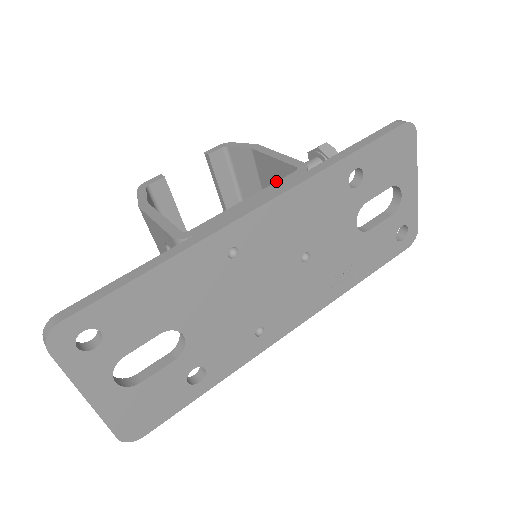
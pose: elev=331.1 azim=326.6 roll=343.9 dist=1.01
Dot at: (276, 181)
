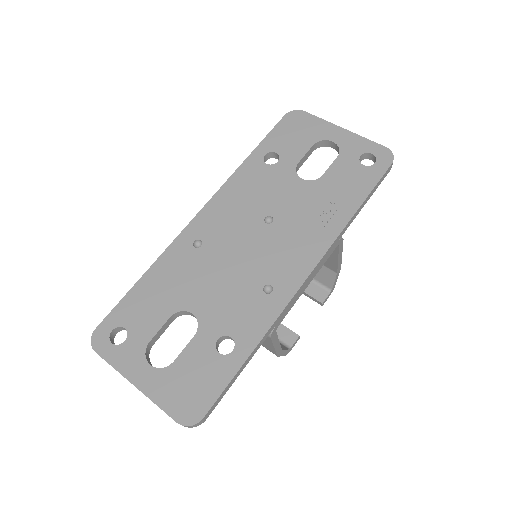
Dot at: occluded
